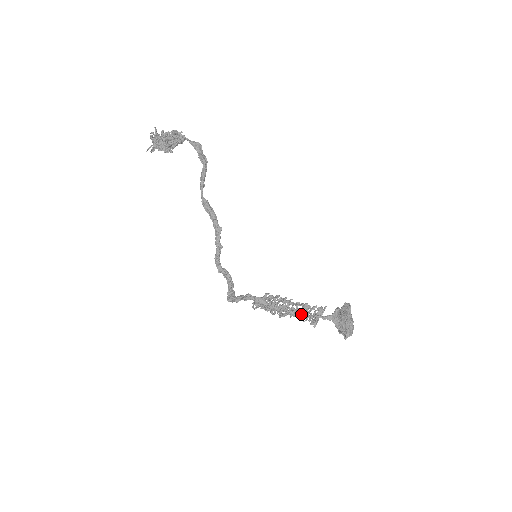
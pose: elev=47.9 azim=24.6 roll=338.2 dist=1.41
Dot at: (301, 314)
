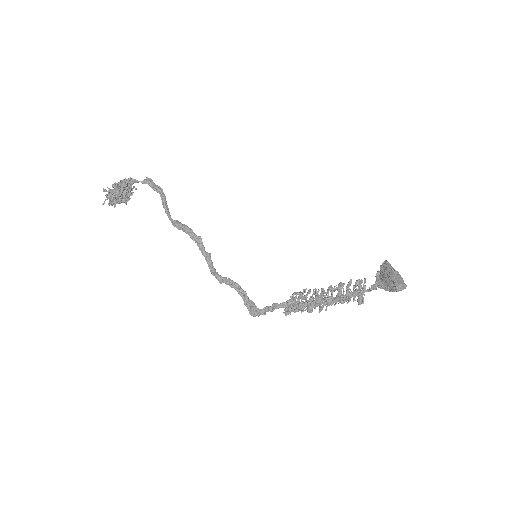
Dot at: (339, 296)
